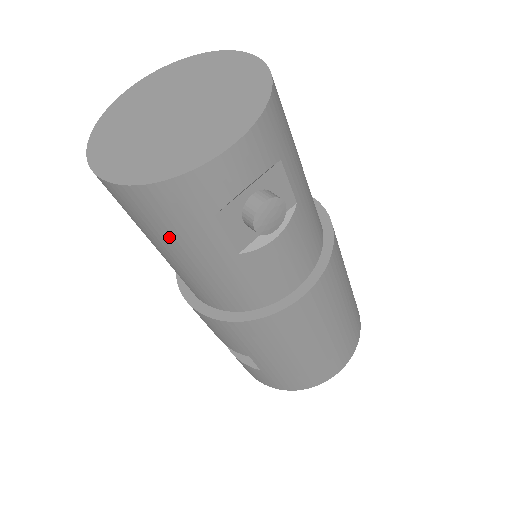
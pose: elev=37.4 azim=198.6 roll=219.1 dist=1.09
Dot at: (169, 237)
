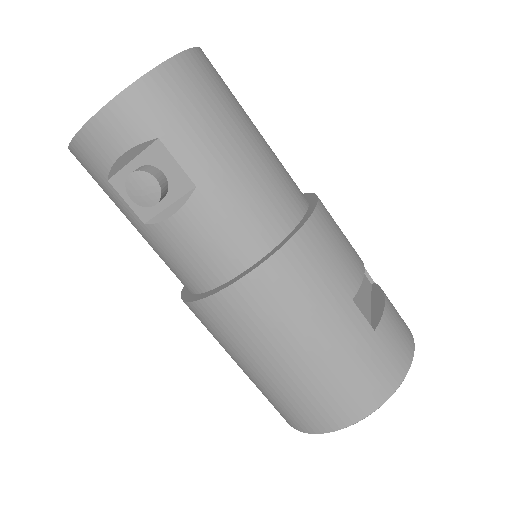
Dot at: occluded
